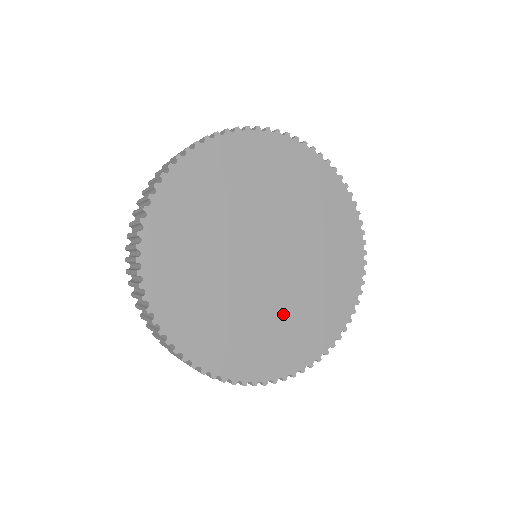
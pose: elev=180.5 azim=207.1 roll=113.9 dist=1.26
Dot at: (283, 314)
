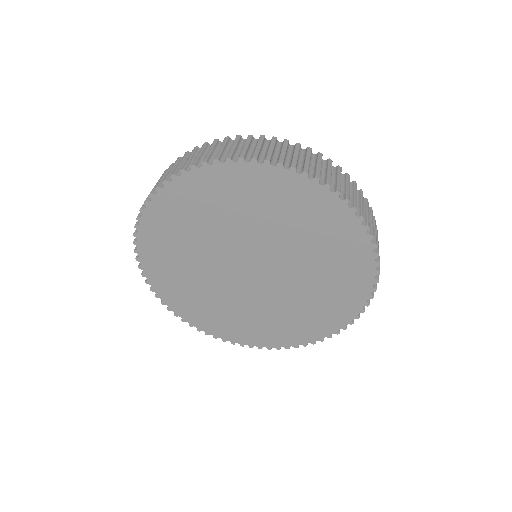
Dot at: (245, 309)
